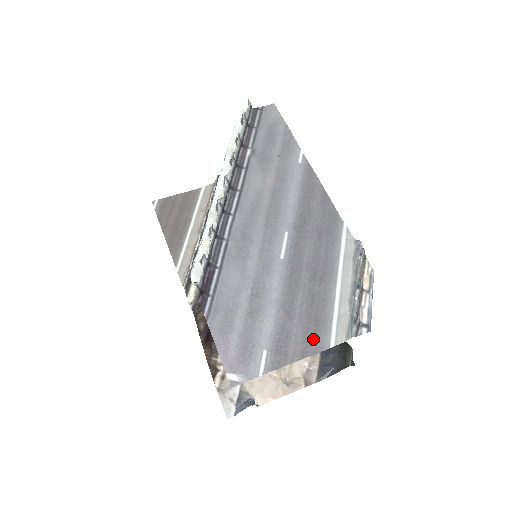
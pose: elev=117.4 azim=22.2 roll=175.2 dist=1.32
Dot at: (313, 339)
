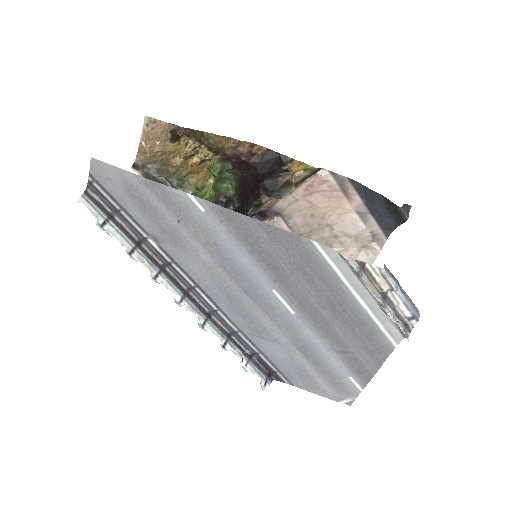
Dot at: (377, 350)
